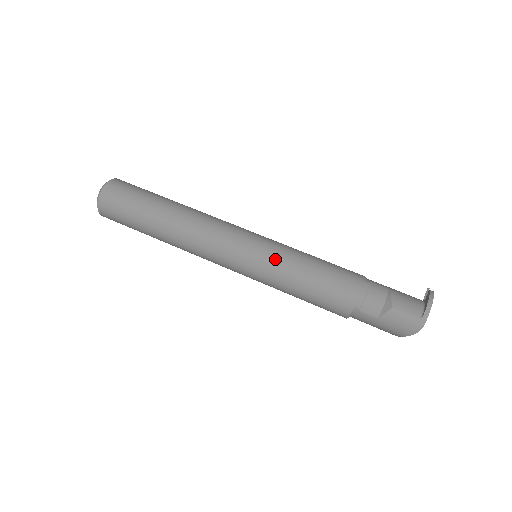
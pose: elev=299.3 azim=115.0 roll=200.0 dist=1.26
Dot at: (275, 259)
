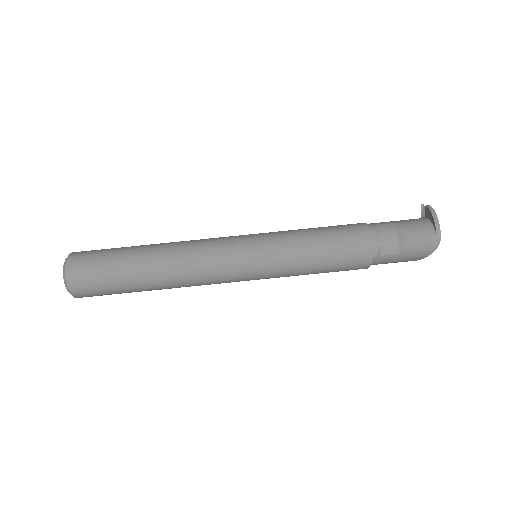
Dot at: (280, 250)
